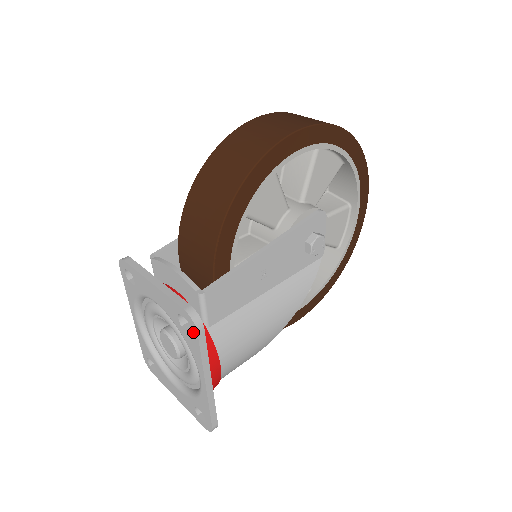
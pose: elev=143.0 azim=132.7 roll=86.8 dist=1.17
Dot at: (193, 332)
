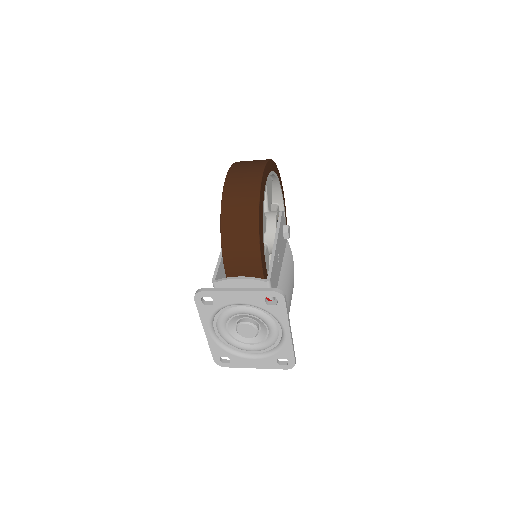
Dot at: (280, 302)
